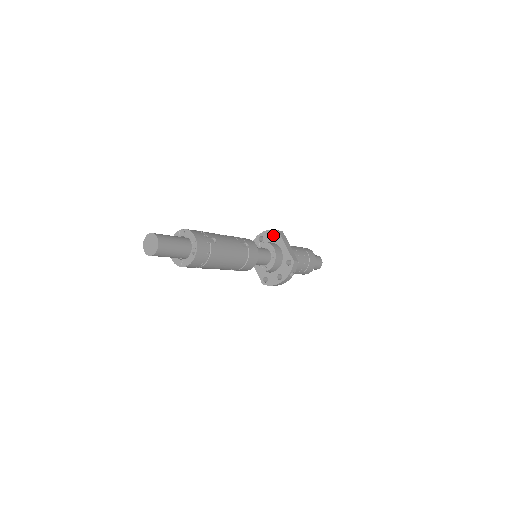
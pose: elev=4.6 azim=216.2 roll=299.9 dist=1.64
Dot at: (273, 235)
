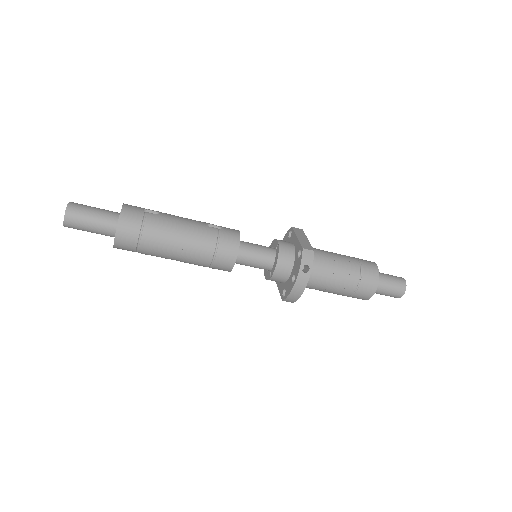
Dot at: (290, 236)
